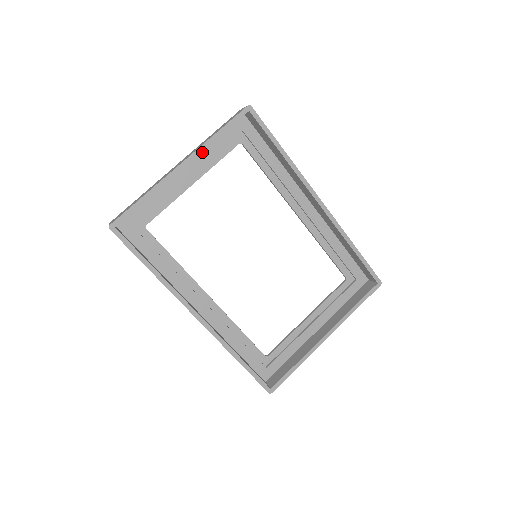
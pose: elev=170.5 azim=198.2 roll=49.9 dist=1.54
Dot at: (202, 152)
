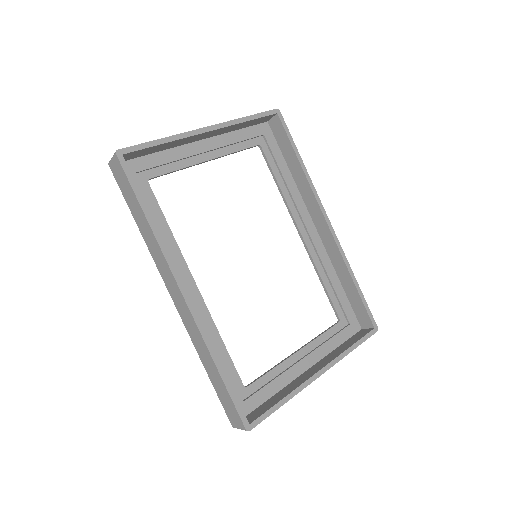
Dot at: (224, 135)
